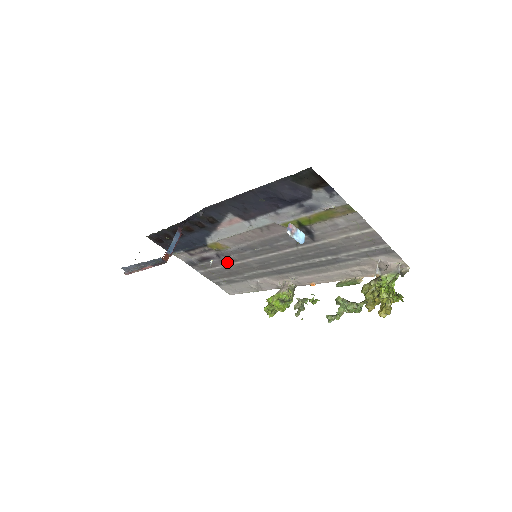
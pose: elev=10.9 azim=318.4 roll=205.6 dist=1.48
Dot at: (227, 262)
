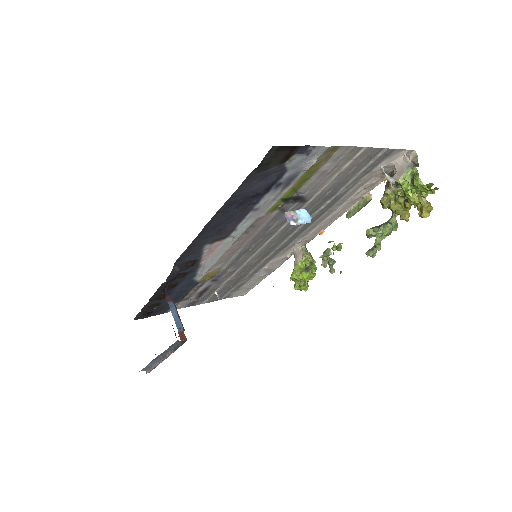
Dot at: (226, 278)
